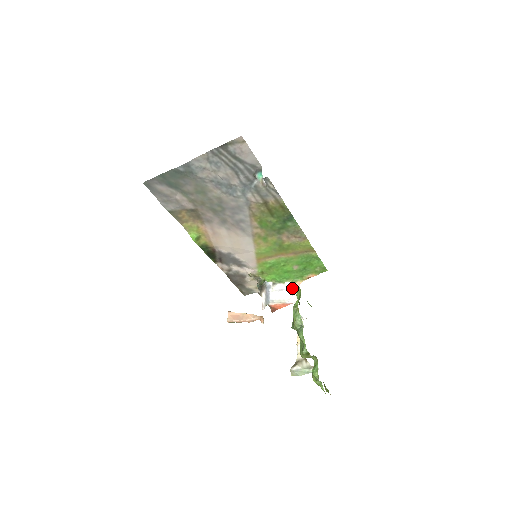
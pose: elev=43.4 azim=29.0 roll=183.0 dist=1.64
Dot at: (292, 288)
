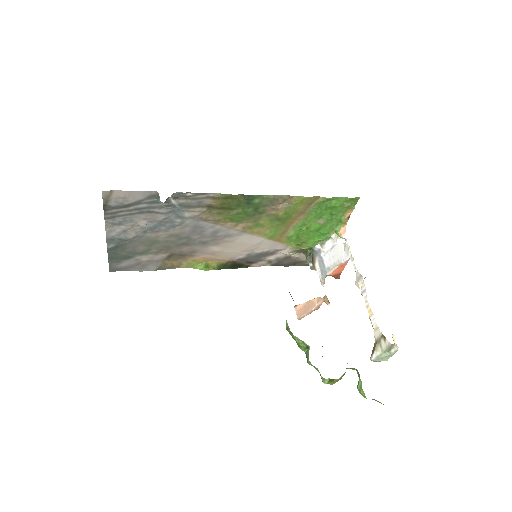
Dot at: (341, 239)
